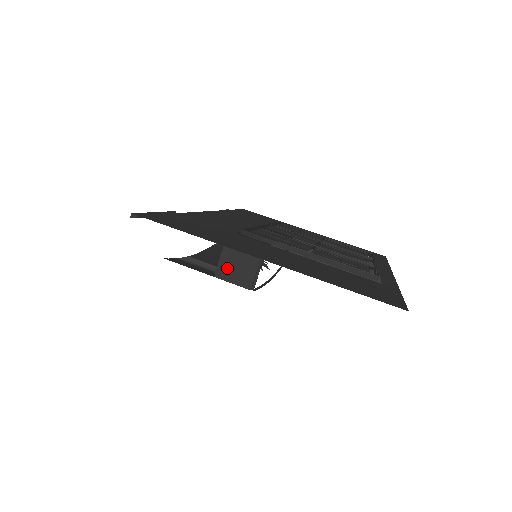
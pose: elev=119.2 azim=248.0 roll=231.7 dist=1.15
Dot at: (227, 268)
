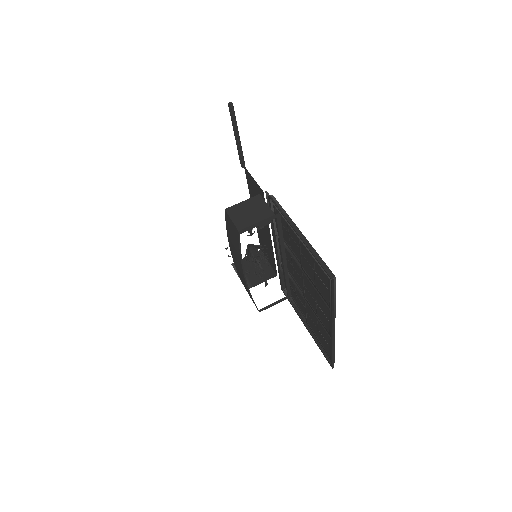
Dot at: (238, 210)
